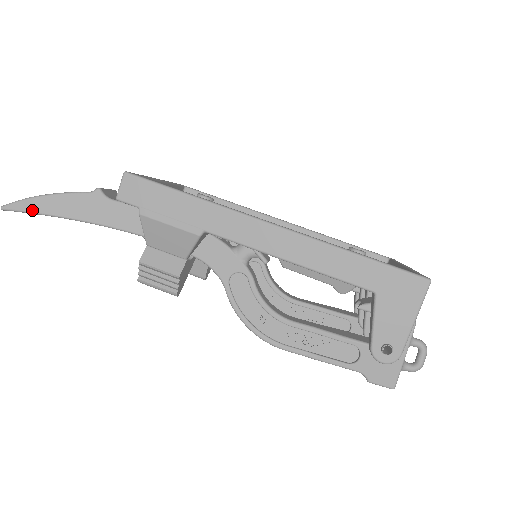
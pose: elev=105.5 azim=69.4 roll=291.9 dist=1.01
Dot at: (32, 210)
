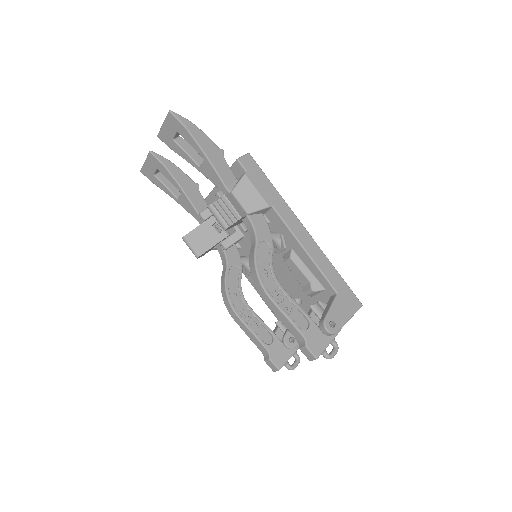
Dot at: (187, 126)
